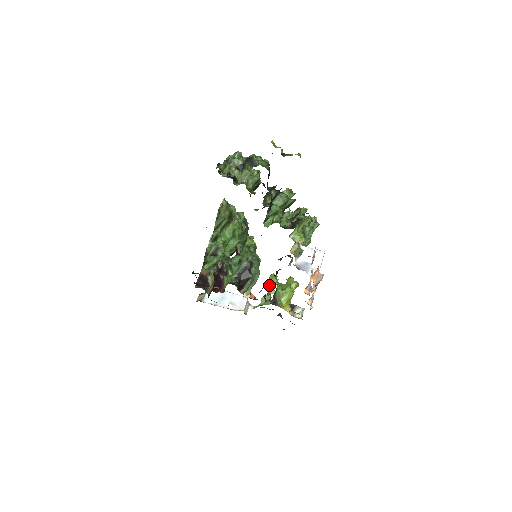
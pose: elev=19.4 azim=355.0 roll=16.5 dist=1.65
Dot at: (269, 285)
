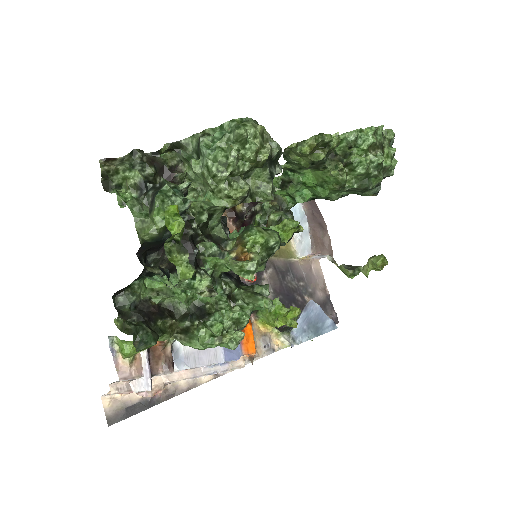
Dot at: (368, 262)
